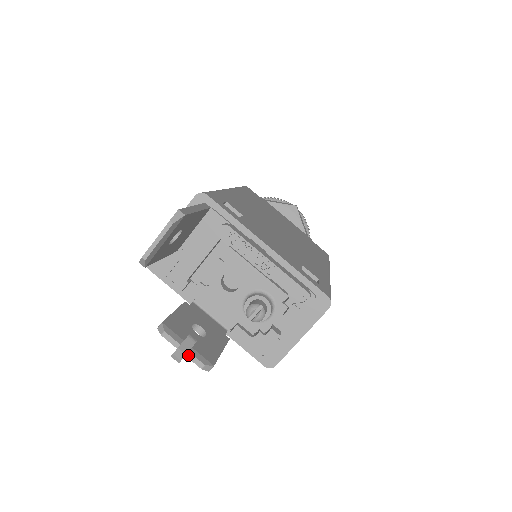
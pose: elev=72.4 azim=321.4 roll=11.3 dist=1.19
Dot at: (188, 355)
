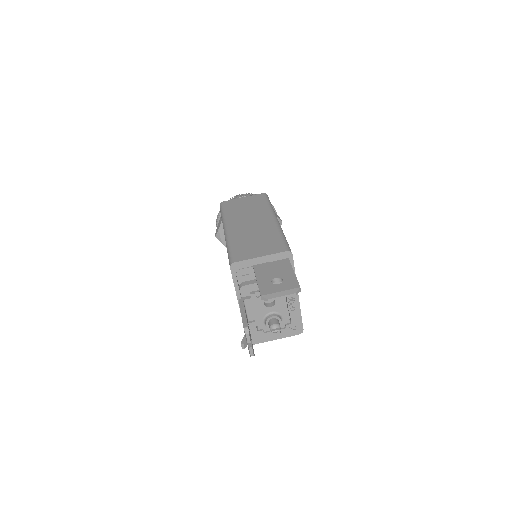
Dot at: (250, 348)
